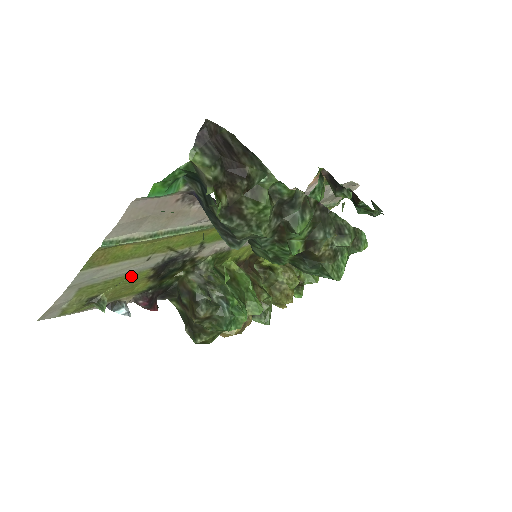
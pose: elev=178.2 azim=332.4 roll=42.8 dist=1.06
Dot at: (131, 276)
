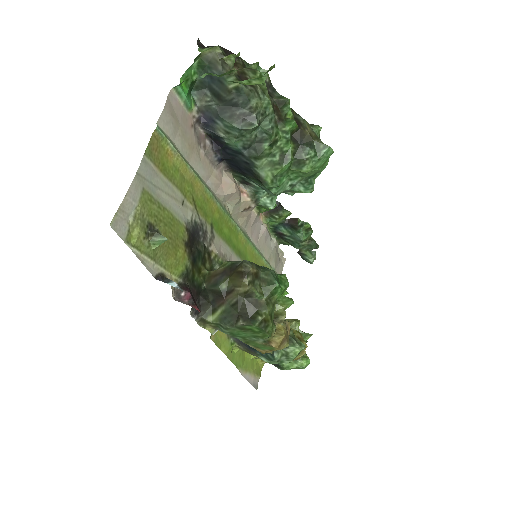
Dot at: (174, 221)
